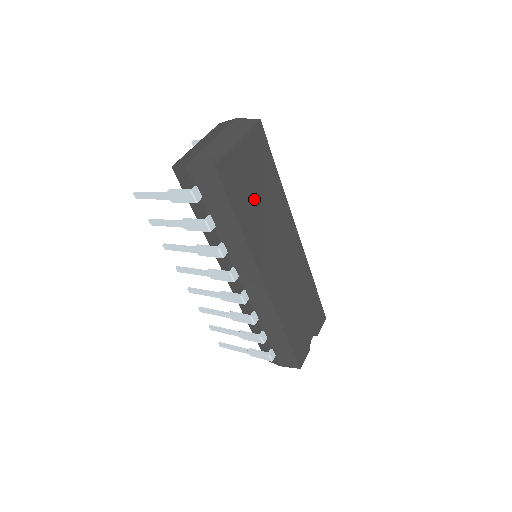
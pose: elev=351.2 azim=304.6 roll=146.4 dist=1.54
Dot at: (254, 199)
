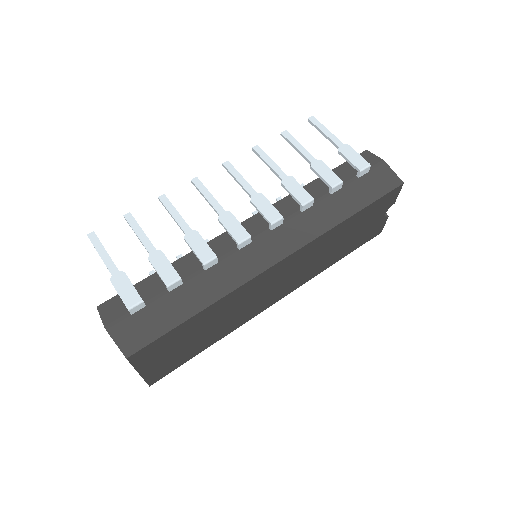
Dot at: (200, 338)
